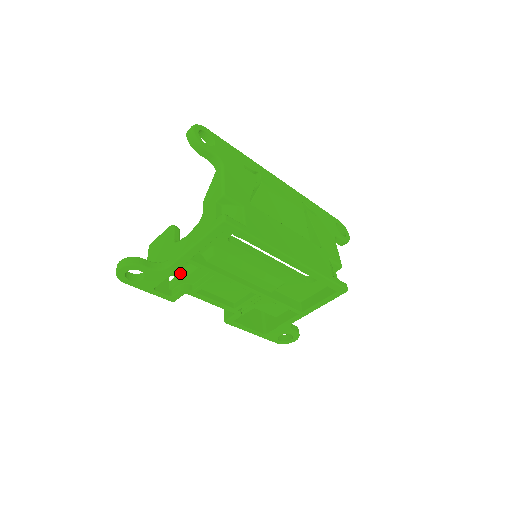
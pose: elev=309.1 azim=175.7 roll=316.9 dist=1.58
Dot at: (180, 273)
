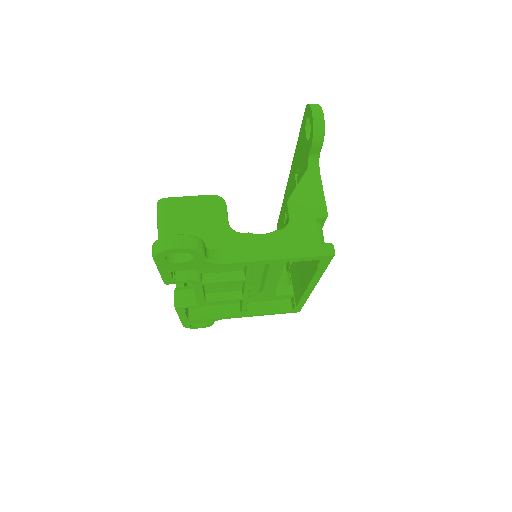
Dot at: occluded
